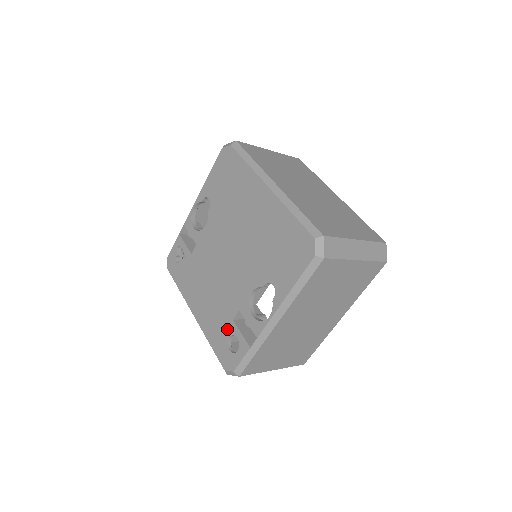
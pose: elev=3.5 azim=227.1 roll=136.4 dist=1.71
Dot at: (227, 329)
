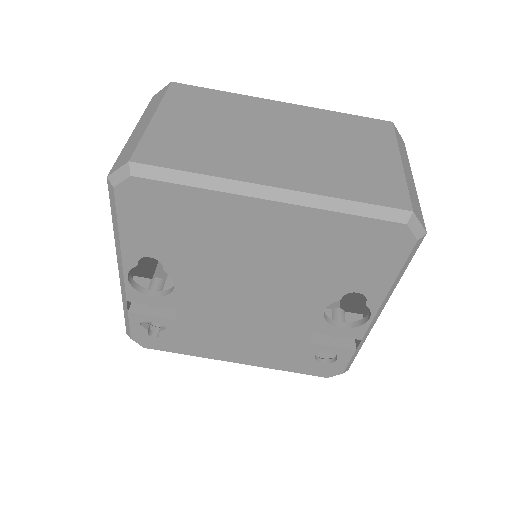
Dot at: (306, 352)
